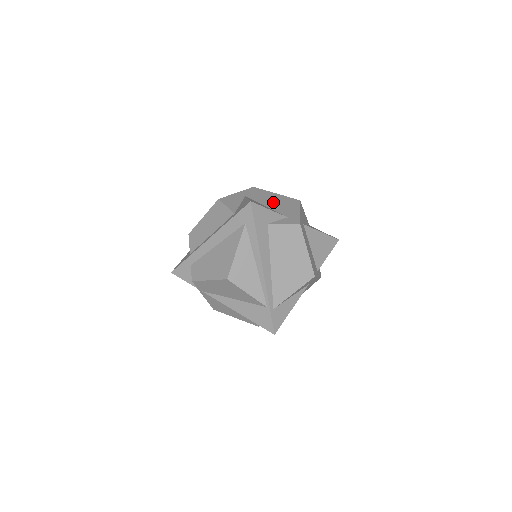
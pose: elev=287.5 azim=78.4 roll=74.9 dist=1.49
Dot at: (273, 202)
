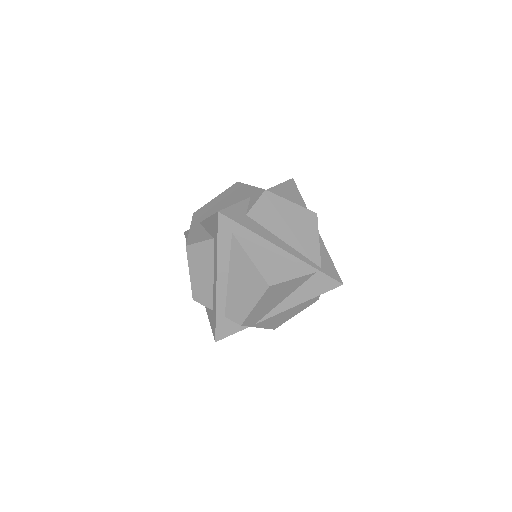
Dot at: (224, 203)
